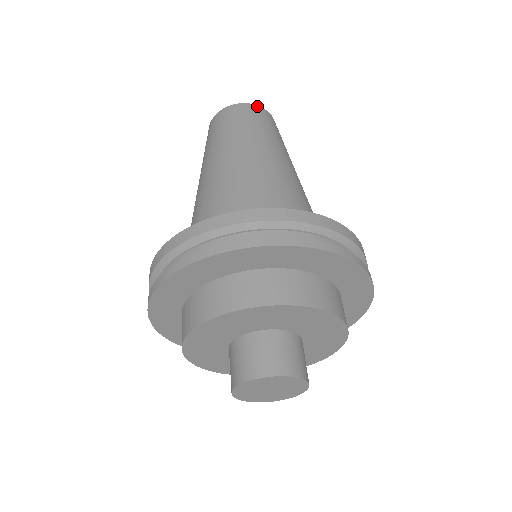
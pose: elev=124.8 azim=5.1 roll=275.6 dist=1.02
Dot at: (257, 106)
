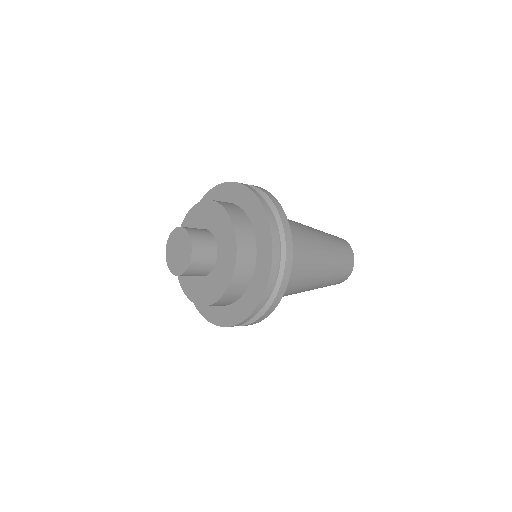
Dot at: (348, 243)
